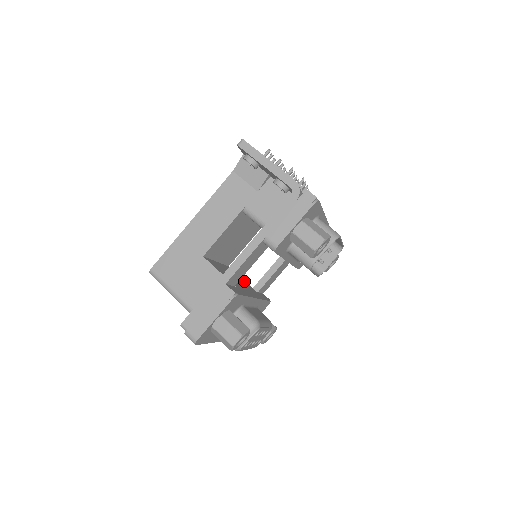
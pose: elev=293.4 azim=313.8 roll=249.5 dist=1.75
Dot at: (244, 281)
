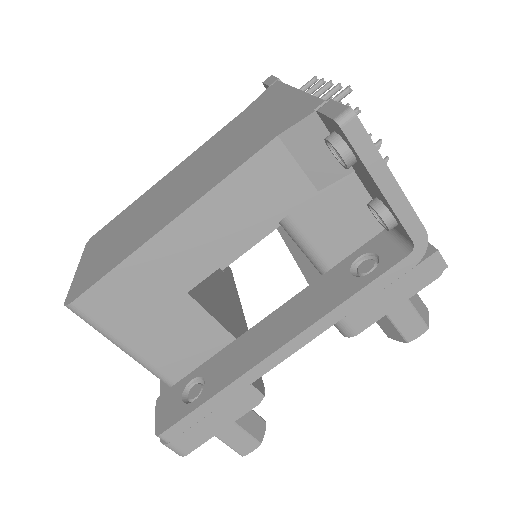
Dot at: occluded
